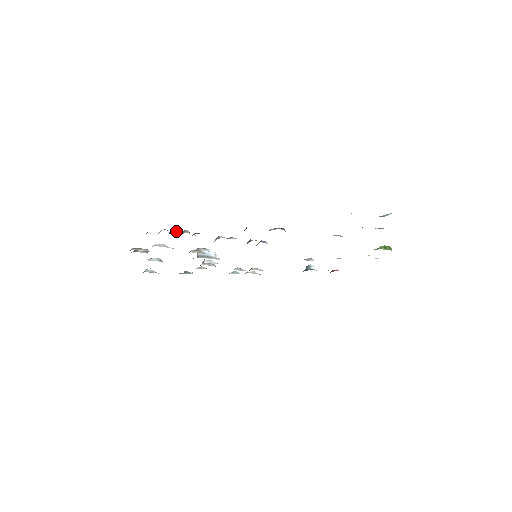
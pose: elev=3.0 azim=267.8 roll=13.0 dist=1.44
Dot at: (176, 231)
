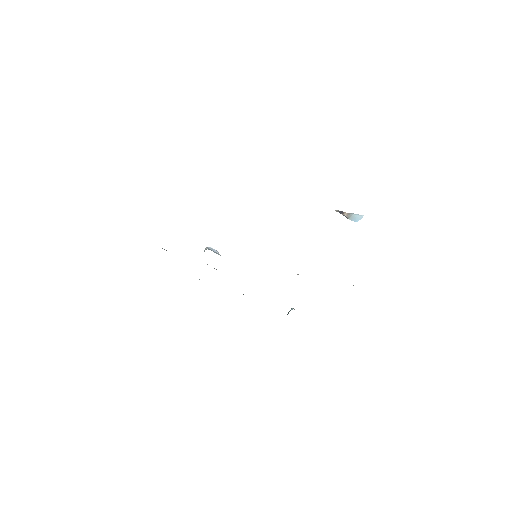
Dot at: occluded
